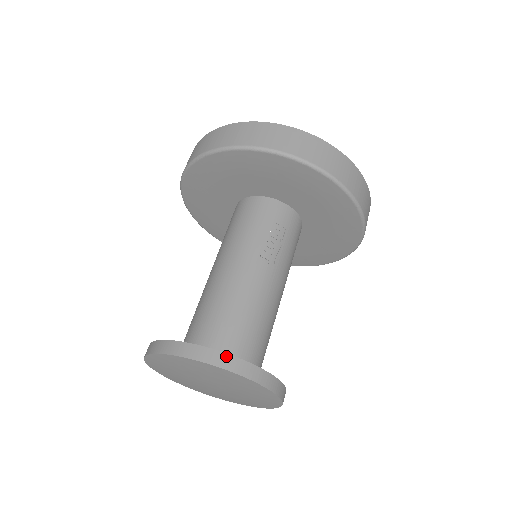
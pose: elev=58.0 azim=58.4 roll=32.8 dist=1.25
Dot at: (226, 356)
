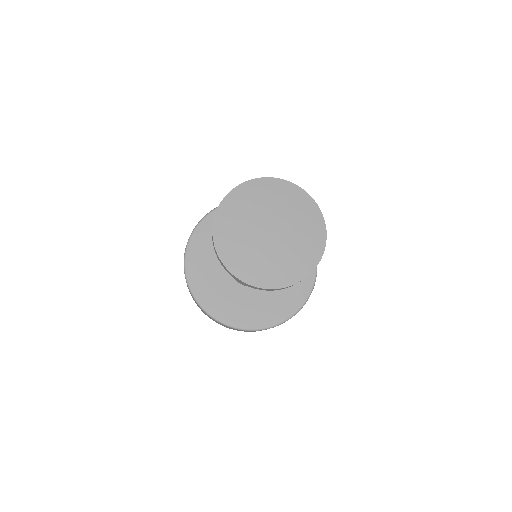
Dot at: occluded
